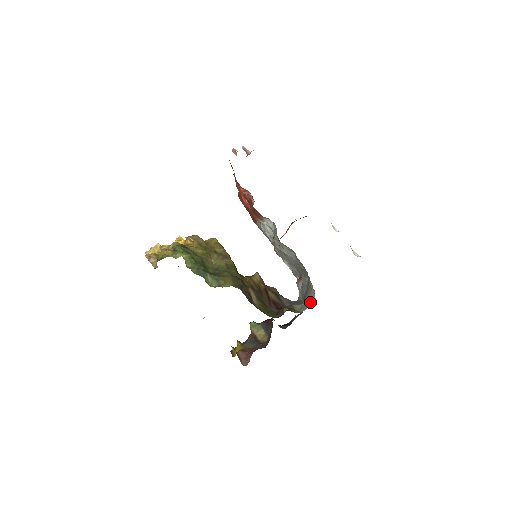
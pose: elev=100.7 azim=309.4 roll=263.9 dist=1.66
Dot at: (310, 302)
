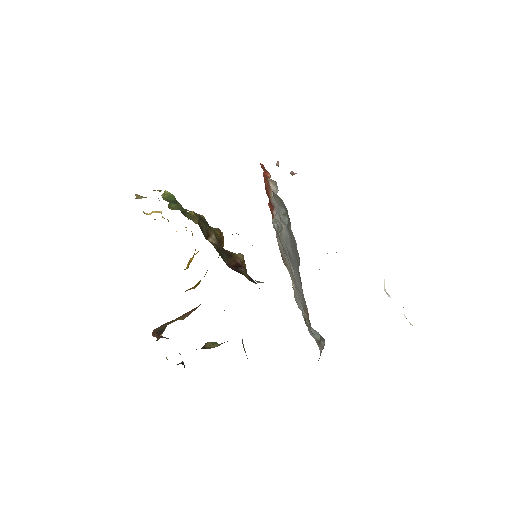
Dot at: occluded
